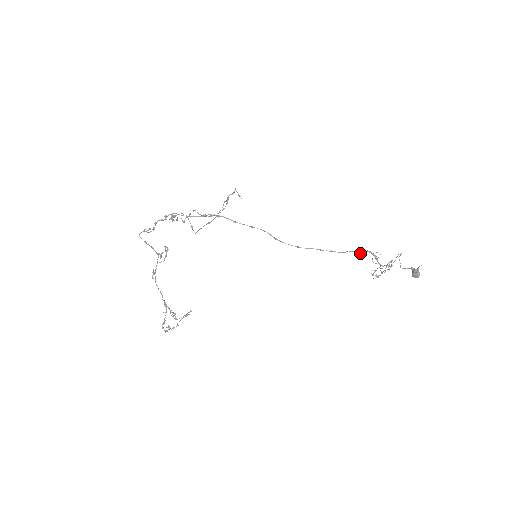
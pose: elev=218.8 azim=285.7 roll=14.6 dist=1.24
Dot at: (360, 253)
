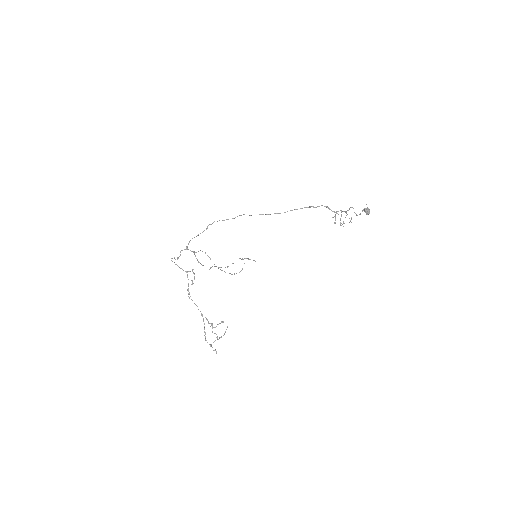
Dot at: occluded
